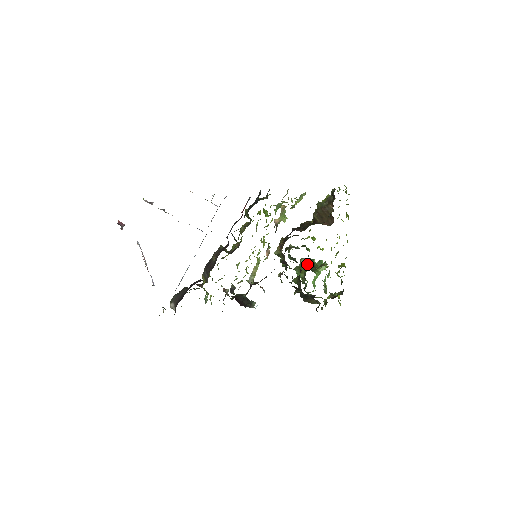
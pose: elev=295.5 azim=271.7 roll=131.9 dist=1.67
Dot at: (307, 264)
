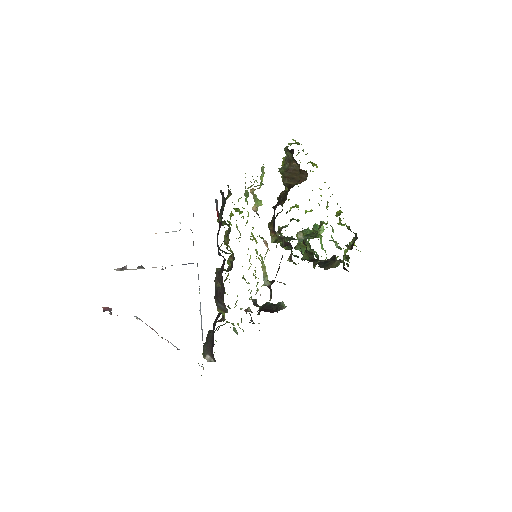
Dot at: (305, 235)
